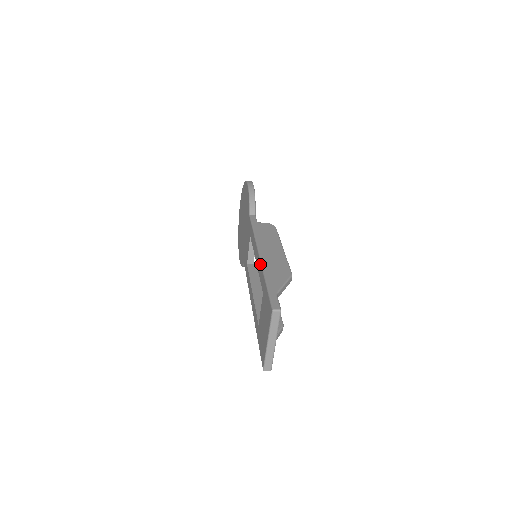
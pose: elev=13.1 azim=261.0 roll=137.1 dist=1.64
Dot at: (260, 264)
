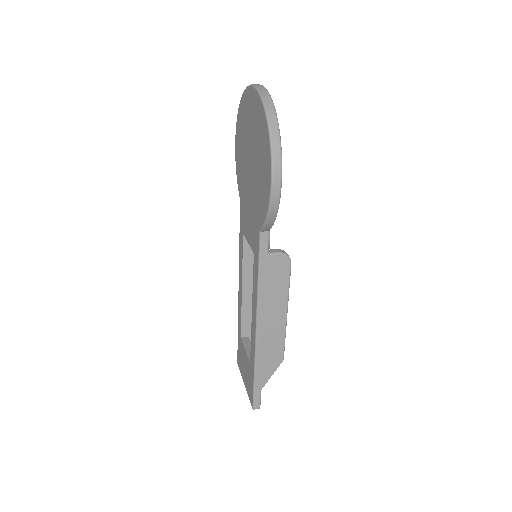
Dot at: (254, 345)
